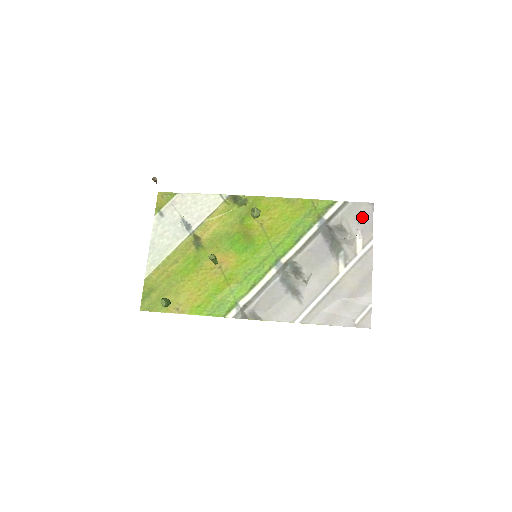
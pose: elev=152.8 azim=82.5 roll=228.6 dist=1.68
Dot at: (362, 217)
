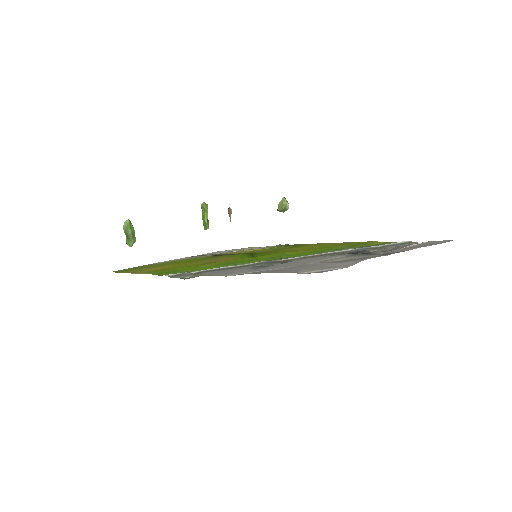
Dot at: (424, 244)
